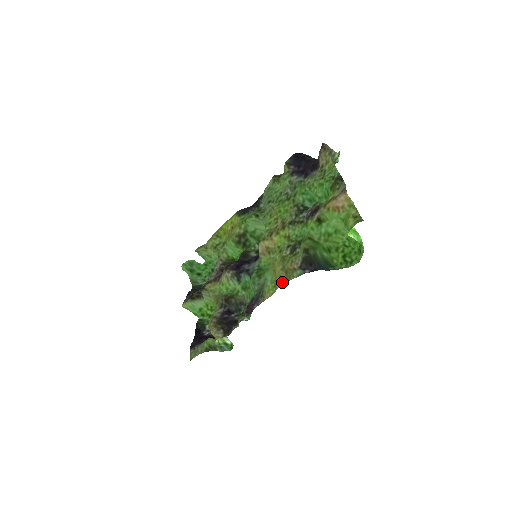
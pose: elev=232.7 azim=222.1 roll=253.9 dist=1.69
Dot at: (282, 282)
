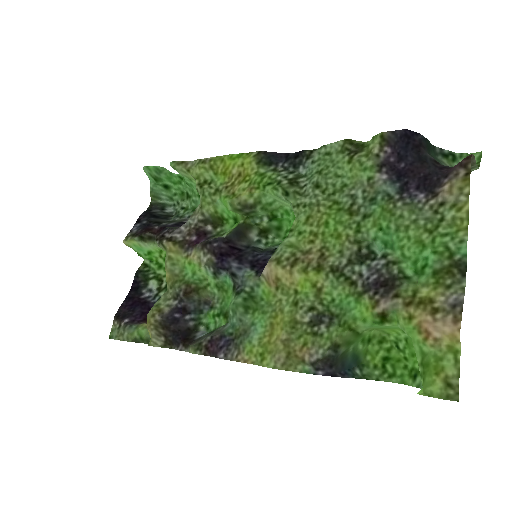
Dot at: (275, 366)
